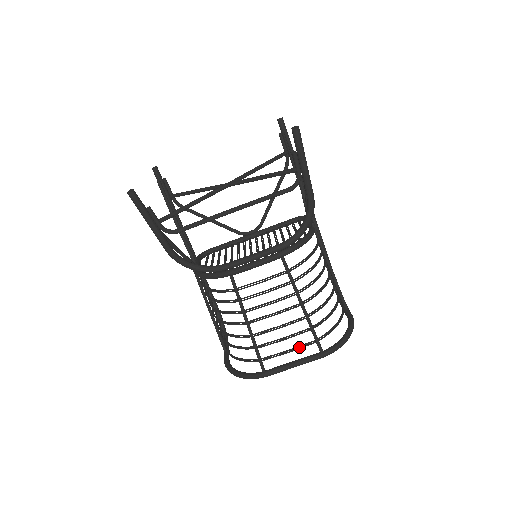
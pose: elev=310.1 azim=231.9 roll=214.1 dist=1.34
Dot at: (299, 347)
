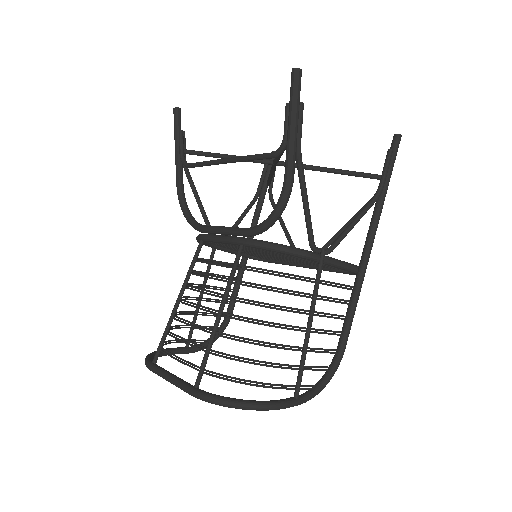
Dot at: occluded
